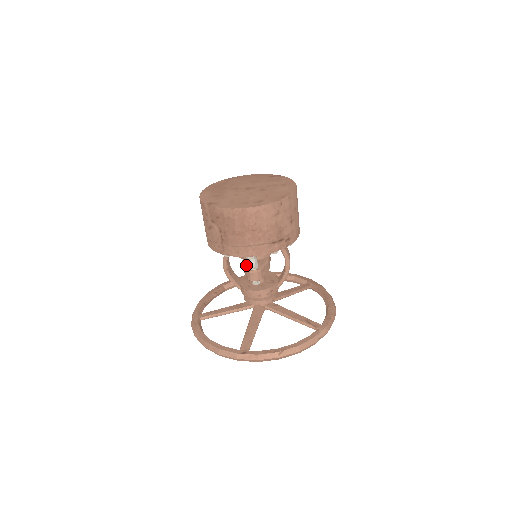
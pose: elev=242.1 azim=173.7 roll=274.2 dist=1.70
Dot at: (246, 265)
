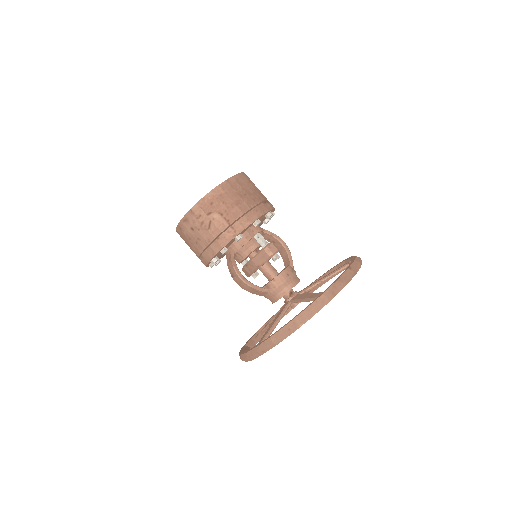
Dot at: occluded
